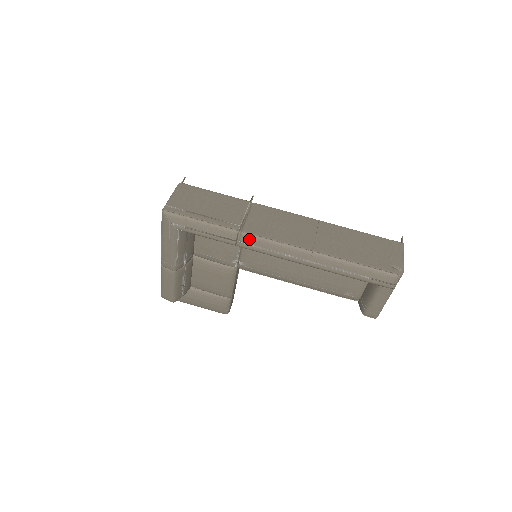
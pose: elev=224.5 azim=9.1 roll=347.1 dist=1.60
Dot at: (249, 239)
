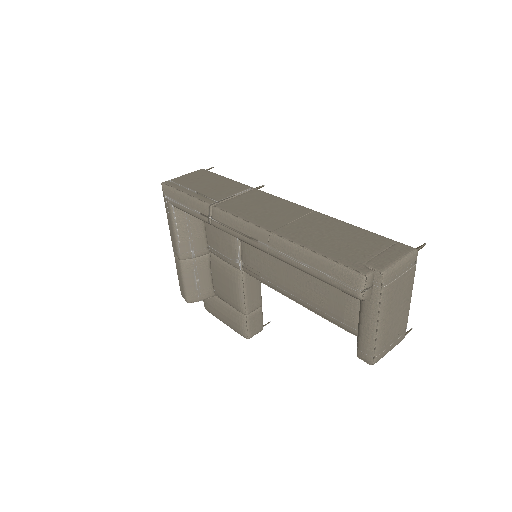
Dot at: (217, 214)
